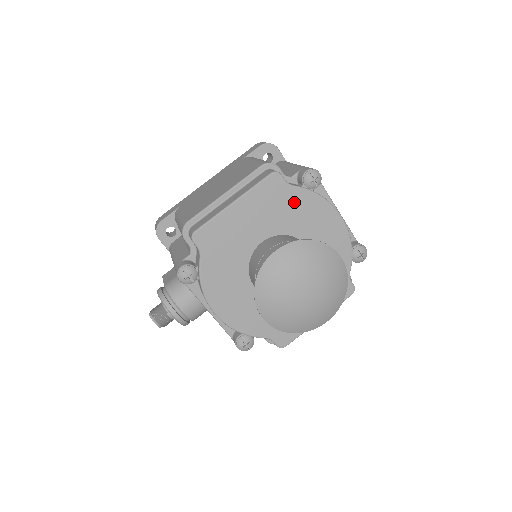
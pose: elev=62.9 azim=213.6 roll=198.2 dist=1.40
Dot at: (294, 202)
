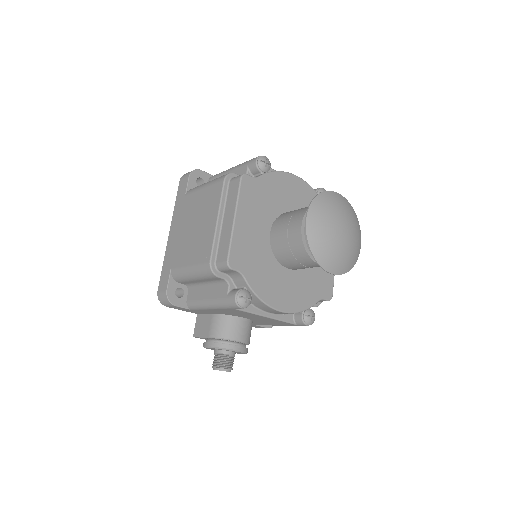
Dot at: (267, 188)
